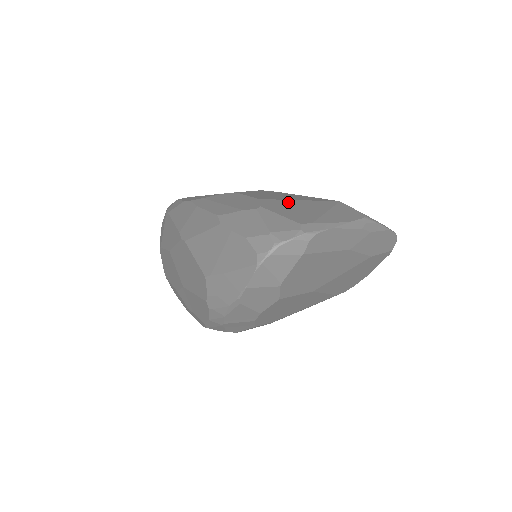
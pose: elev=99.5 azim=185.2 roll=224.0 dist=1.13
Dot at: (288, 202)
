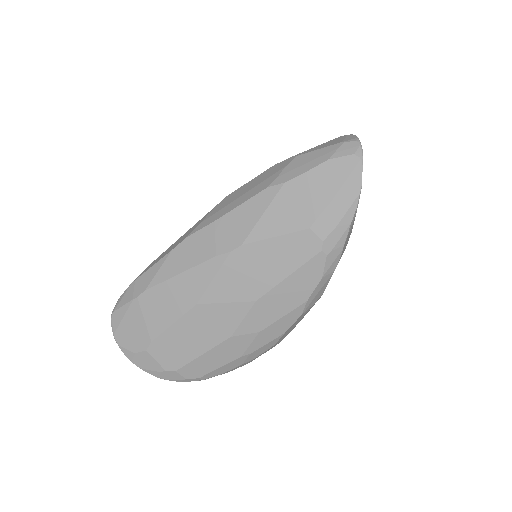
Dot at: occluded
